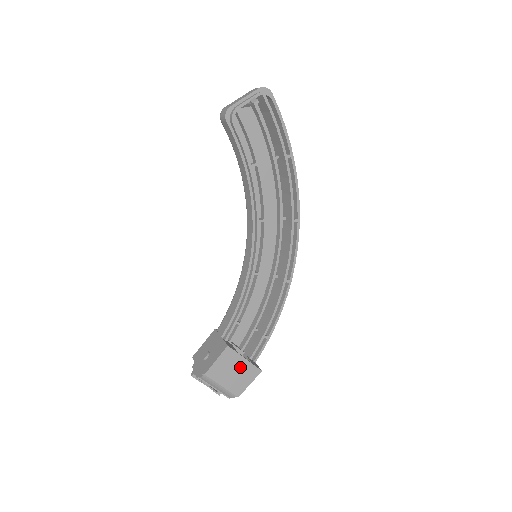
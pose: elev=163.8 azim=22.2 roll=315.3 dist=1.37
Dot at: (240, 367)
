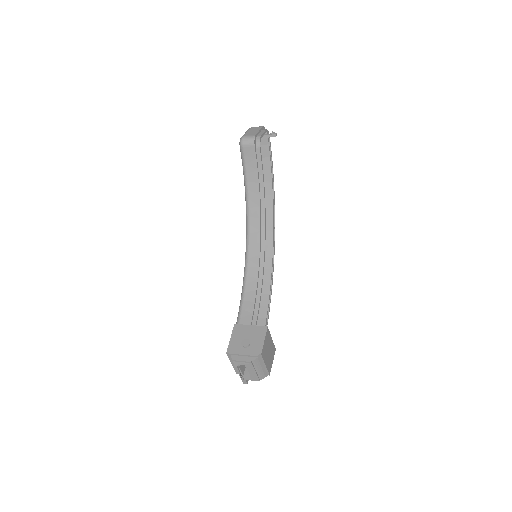
Dot at: (270, 346)
